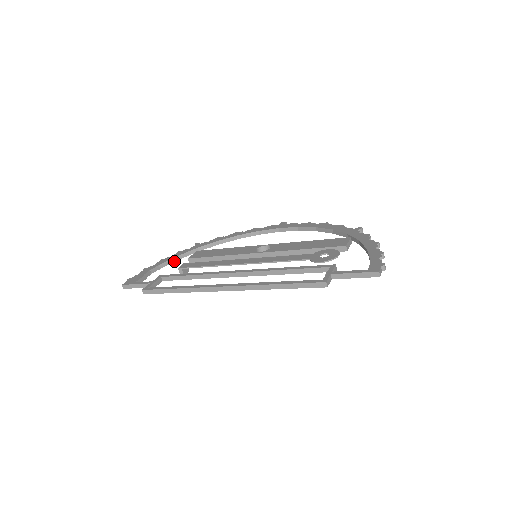
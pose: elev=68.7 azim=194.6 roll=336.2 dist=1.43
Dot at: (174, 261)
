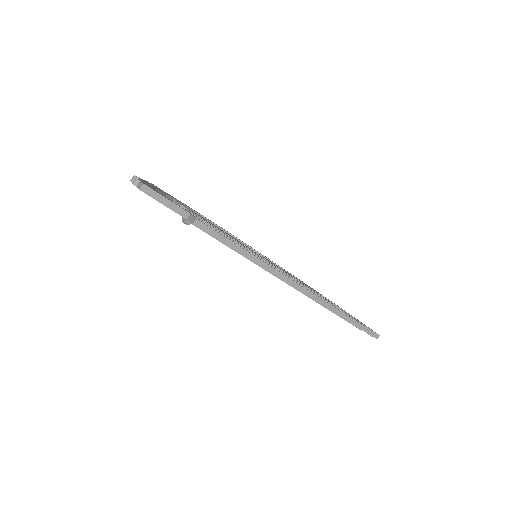
Dot at: occluded
